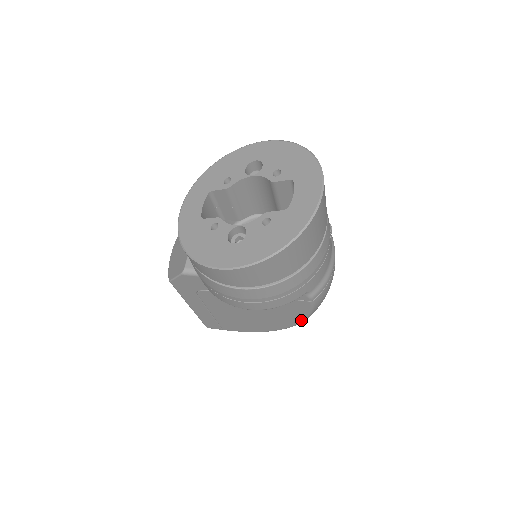
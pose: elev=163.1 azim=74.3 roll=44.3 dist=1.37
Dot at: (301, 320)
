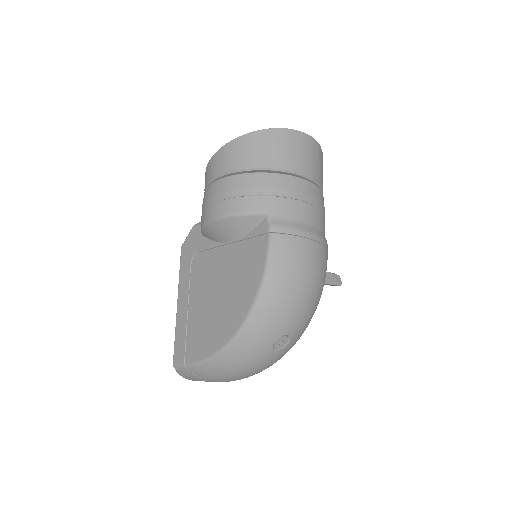
Dot at: (257, 291)
